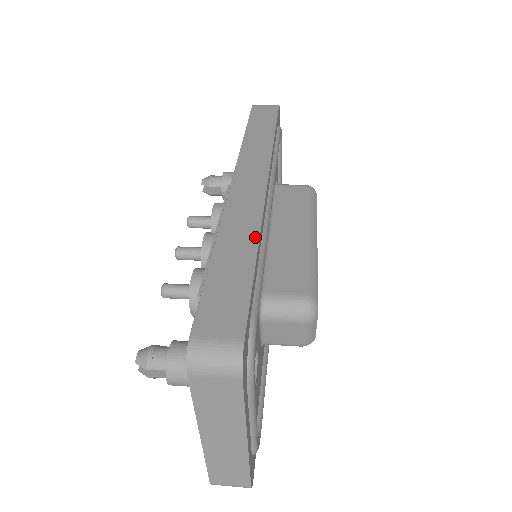
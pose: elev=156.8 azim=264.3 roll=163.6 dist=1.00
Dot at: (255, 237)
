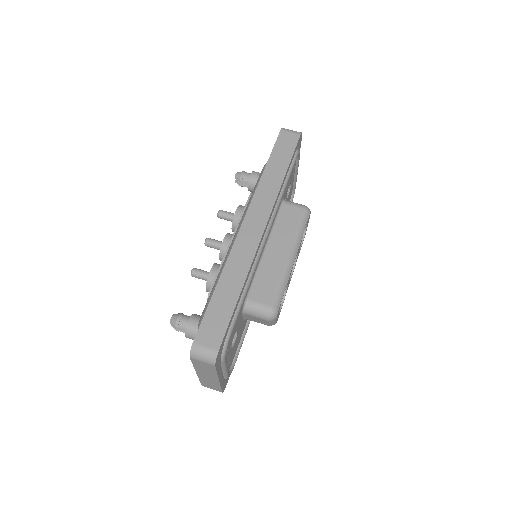
Dot at: (243, 278)
